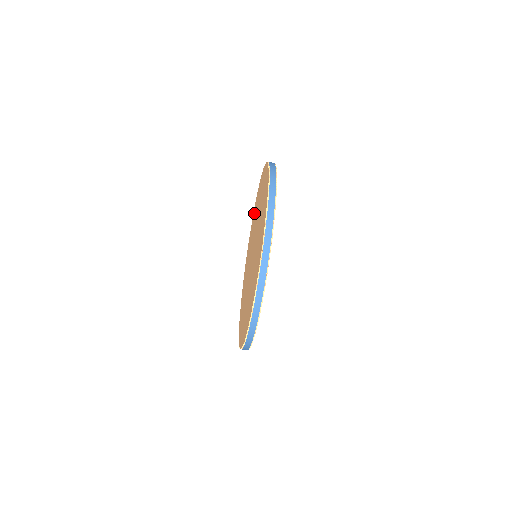
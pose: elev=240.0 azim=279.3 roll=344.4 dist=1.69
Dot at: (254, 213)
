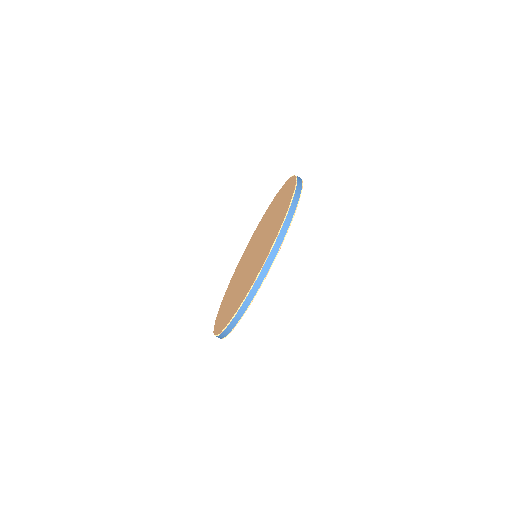
Dot at: (250, 242)
